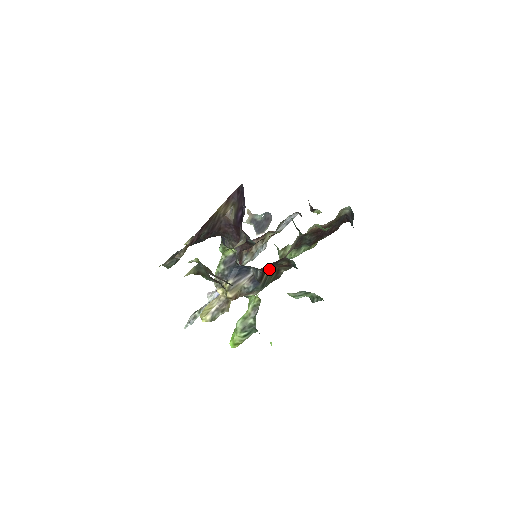
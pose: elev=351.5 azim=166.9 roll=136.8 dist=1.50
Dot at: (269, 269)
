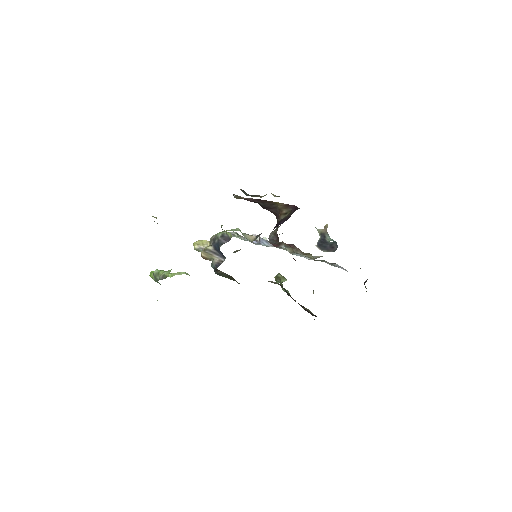
Dot at: occluded
